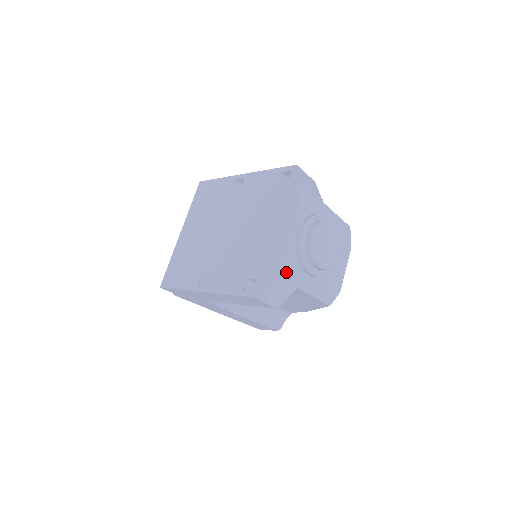
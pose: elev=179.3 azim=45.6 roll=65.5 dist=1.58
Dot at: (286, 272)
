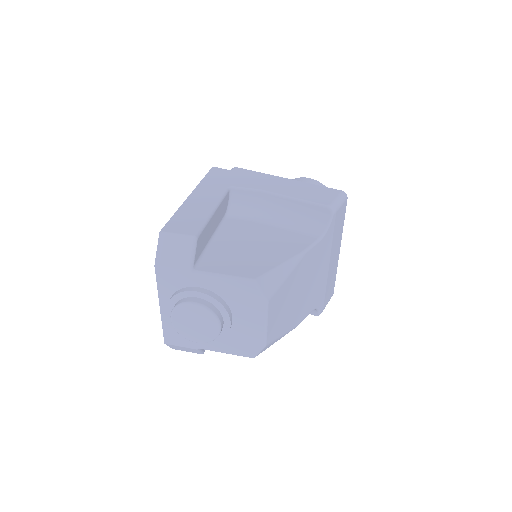
Dot at: (174, 341)
